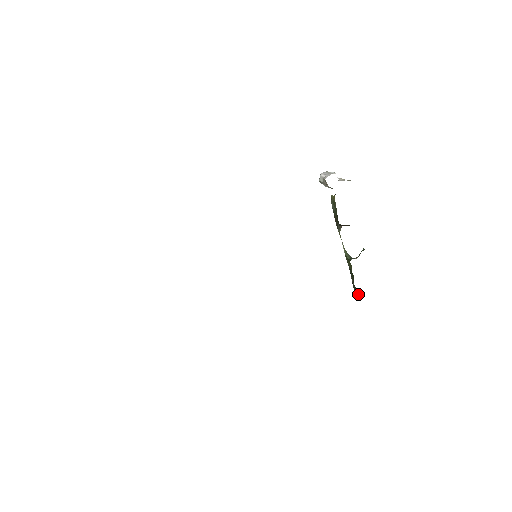
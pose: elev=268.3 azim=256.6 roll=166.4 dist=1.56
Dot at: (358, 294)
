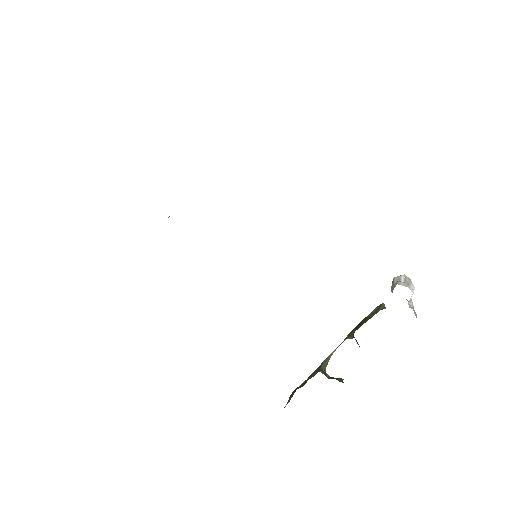
Dot at: (288, 401)
